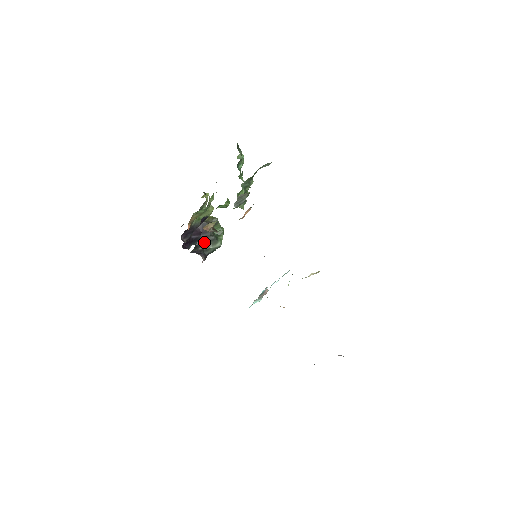
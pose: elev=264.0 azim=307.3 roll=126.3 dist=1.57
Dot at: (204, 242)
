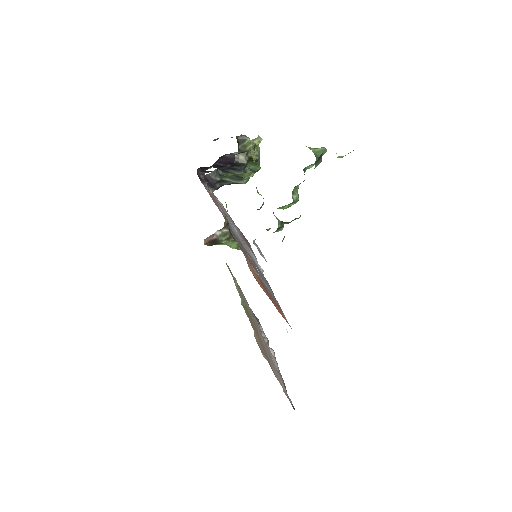
Dot at: (228, 172)
